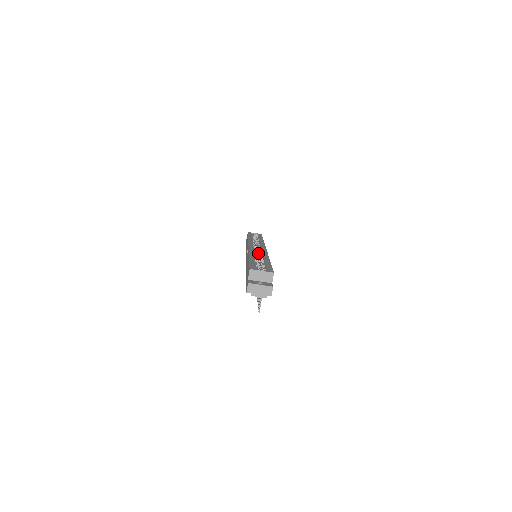
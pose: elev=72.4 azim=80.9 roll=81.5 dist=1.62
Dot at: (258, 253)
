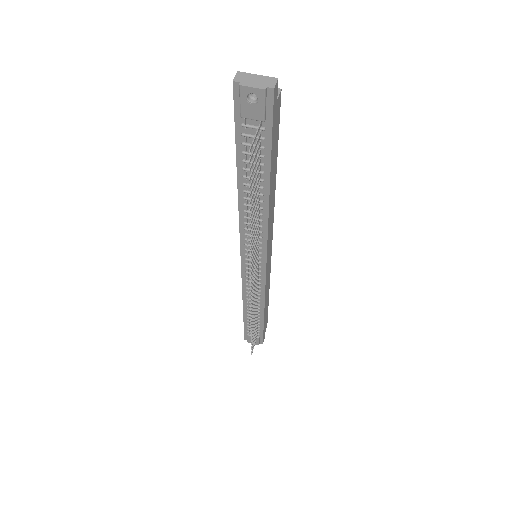
Dot at: occluded
